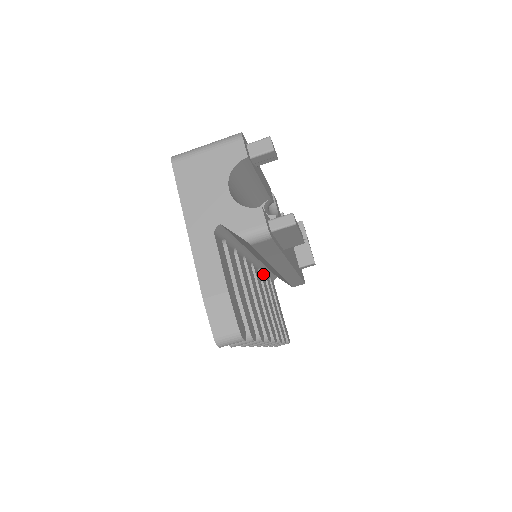
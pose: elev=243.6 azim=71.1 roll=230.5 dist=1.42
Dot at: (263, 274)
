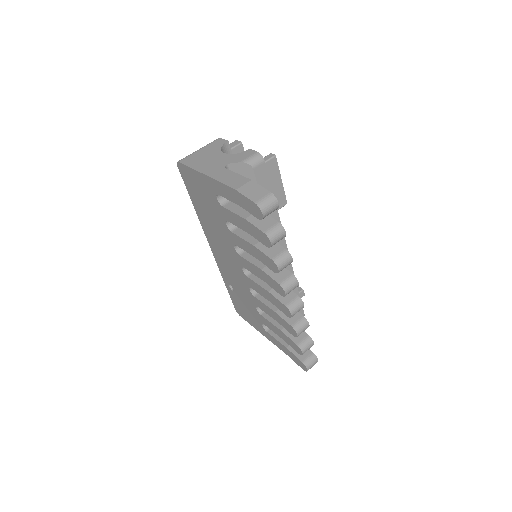
Dot at: occluded
